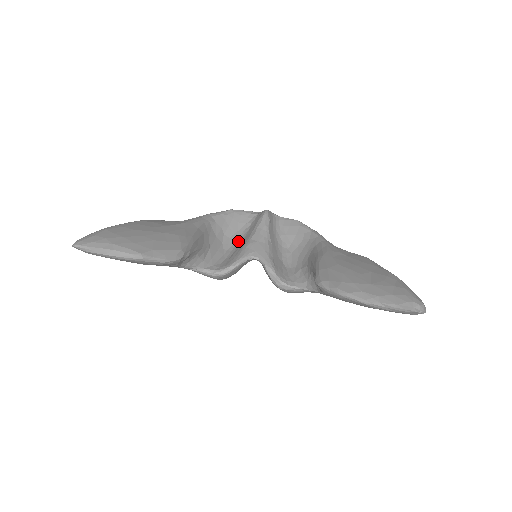
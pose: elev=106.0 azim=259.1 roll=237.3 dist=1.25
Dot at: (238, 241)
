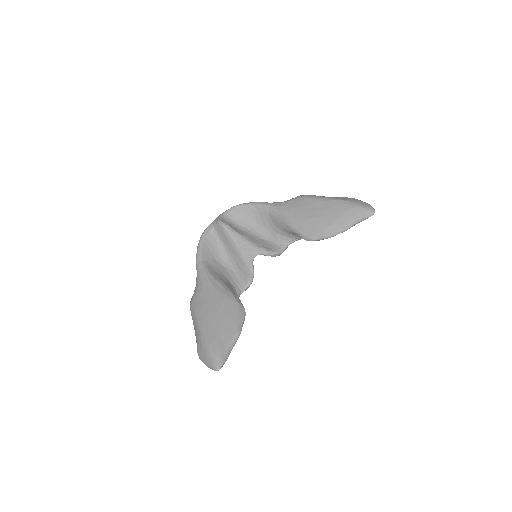
Dot at: (227, 255)
